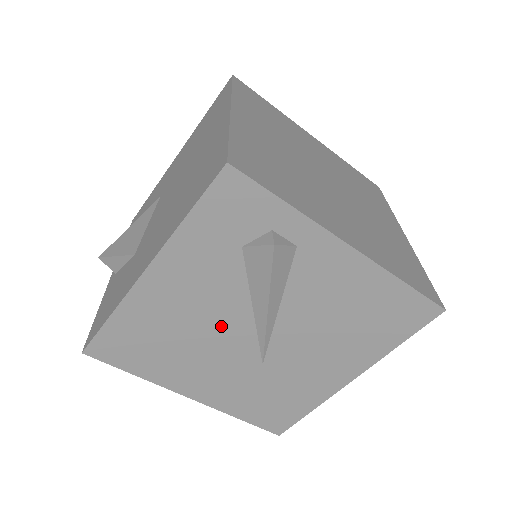
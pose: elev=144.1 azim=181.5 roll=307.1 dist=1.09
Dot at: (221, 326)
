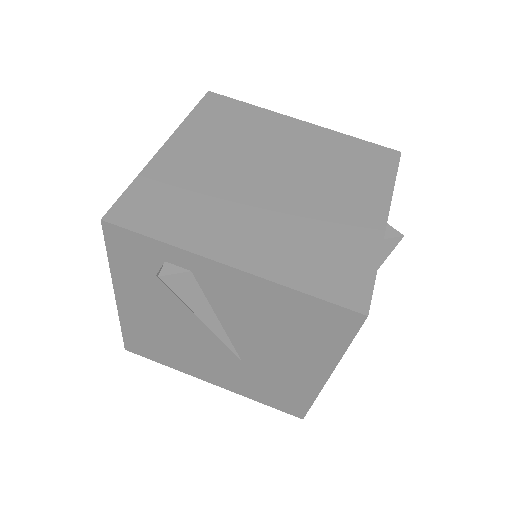
Dot at: (190, 332)
